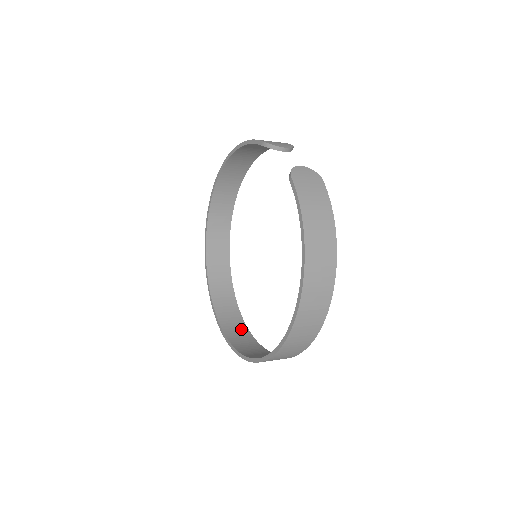
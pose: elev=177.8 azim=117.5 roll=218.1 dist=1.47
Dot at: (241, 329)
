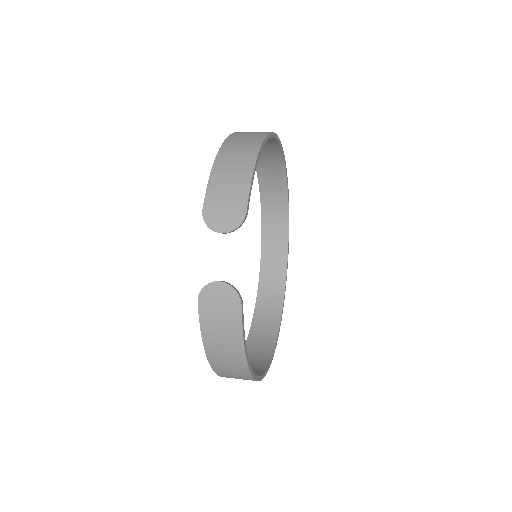
Dot at: (279, 267)
